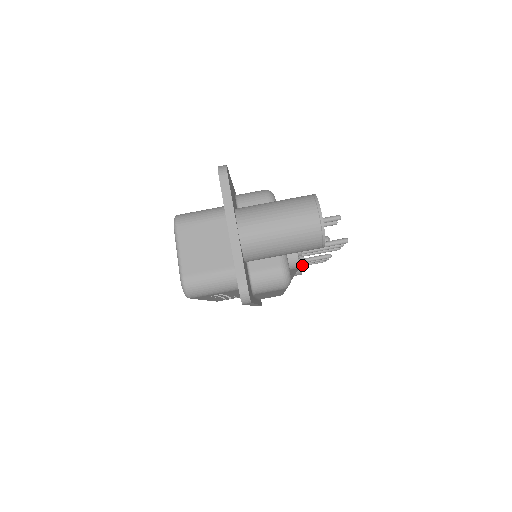
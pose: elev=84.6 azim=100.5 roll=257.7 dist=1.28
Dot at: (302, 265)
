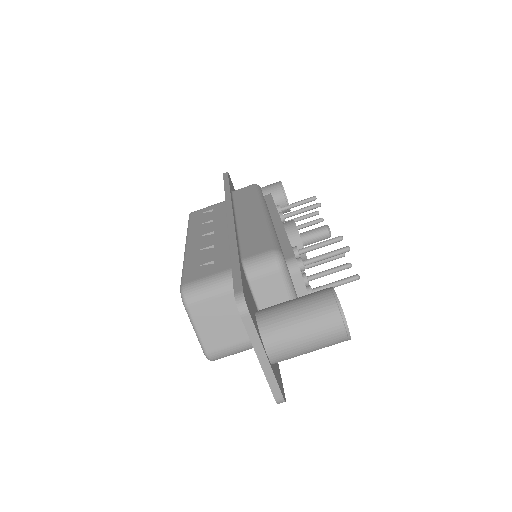
Dot at: occluded
